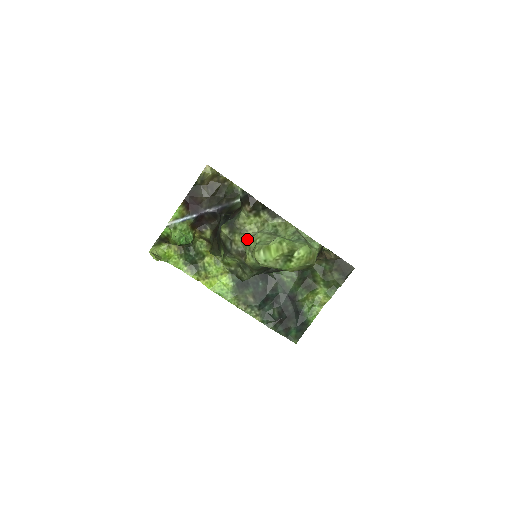
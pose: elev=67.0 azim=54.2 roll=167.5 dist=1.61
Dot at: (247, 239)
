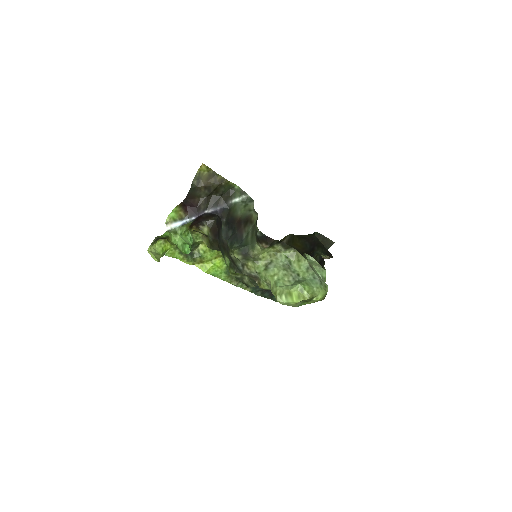
Dot at: (262, 269)
